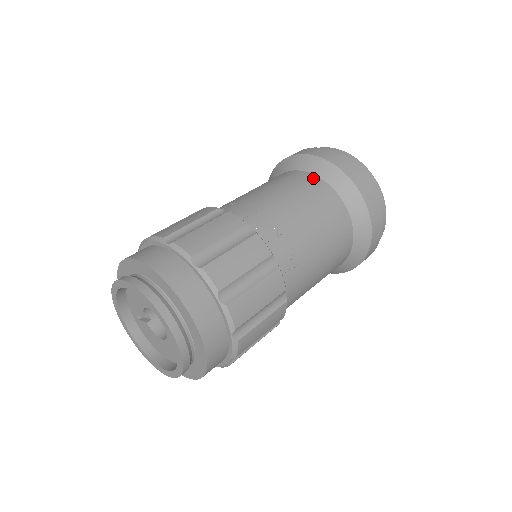
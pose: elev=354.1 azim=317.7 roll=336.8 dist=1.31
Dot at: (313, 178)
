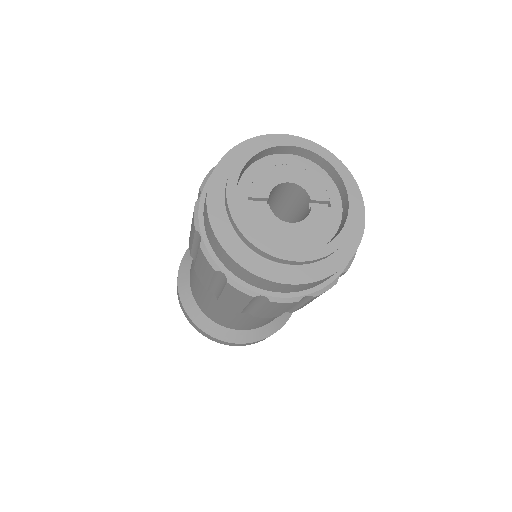
Dot at: occluded
